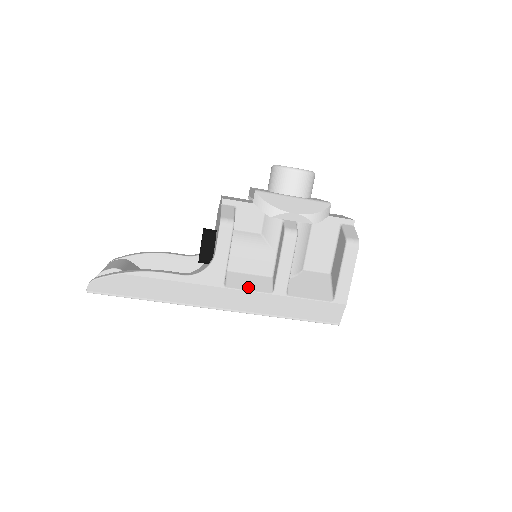
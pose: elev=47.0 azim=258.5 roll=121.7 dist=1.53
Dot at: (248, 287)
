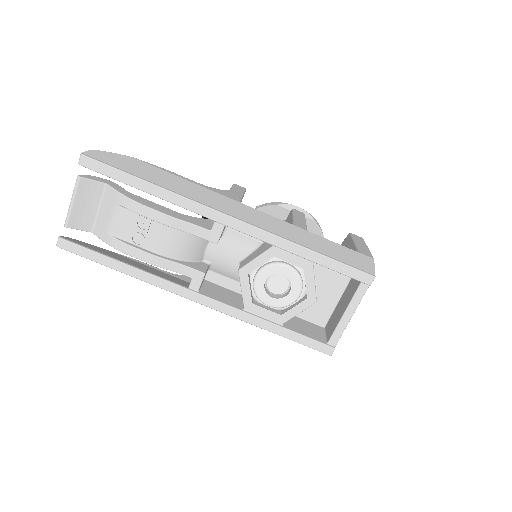
Dot at: occluded
